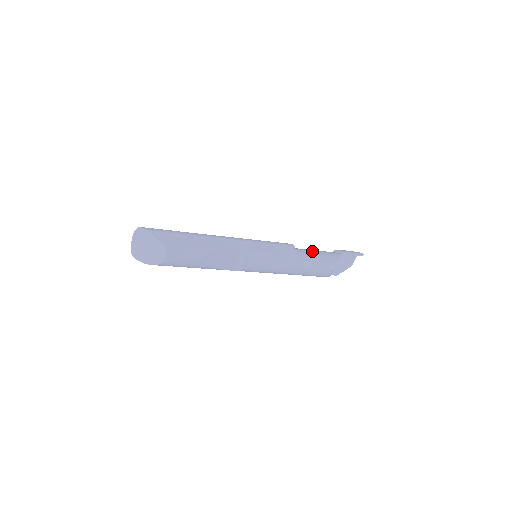
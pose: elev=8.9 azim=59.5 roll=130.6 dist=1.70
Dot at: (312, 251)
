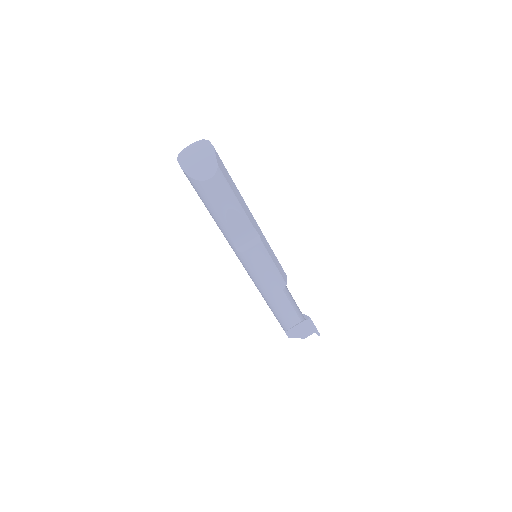
Dot at: occluded
